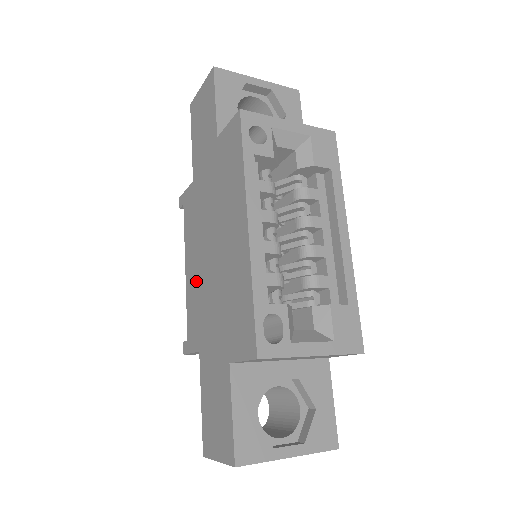
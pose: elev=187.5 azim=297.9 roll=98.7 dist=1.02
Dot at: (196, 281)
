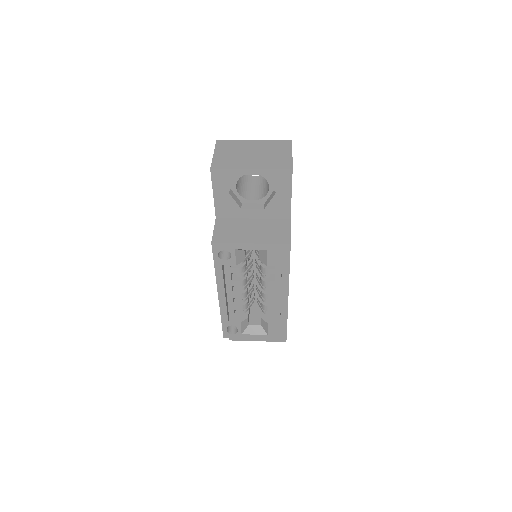
Dot at: occluded
